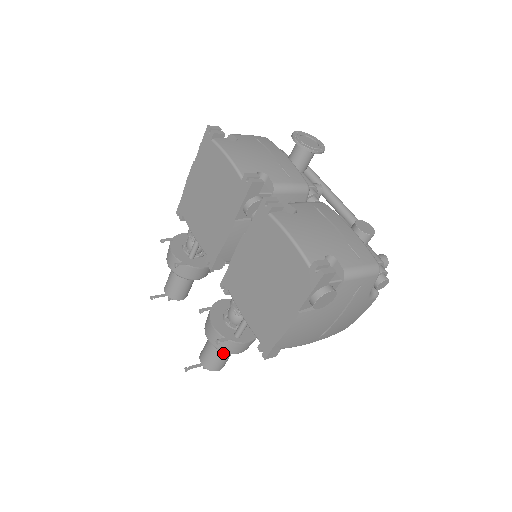
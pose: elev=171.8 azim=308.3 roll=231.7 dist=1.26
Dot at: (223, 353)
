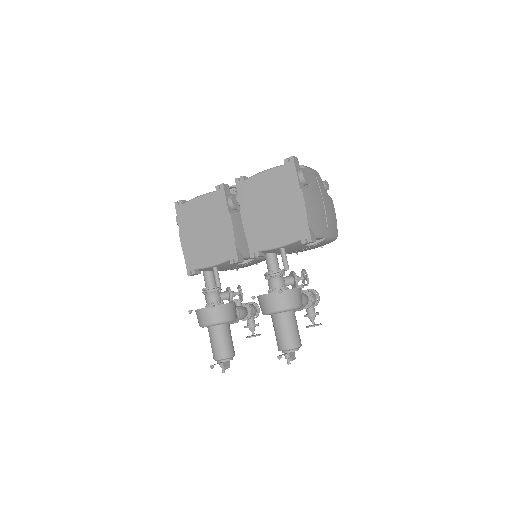
Dot at: (291, 320)
